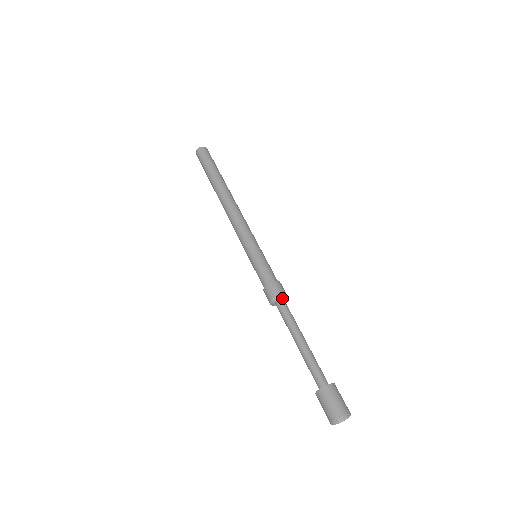
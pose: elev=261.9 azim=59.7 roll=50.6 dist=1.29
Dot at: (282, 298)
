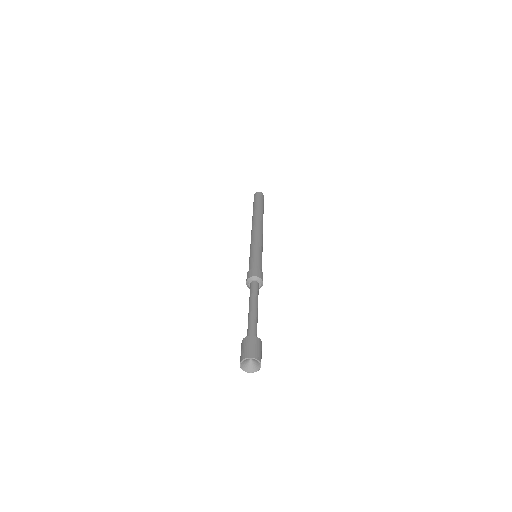
Dot at: (258, 281)
